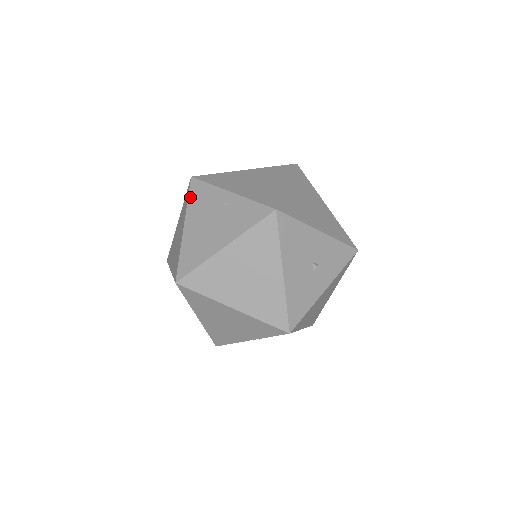
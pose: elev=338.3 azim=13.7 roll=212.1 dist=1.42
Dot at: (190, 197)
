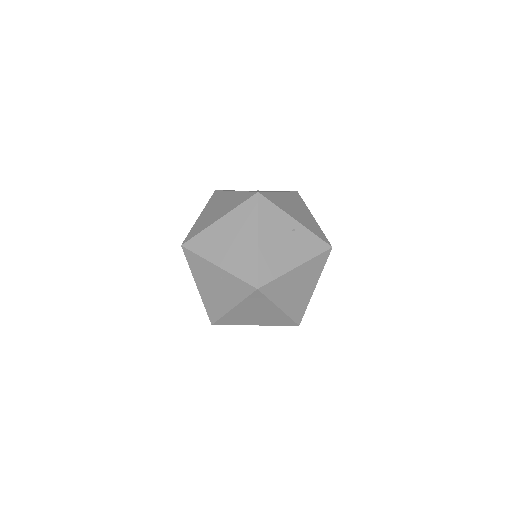
Dot at: (260, 212)
